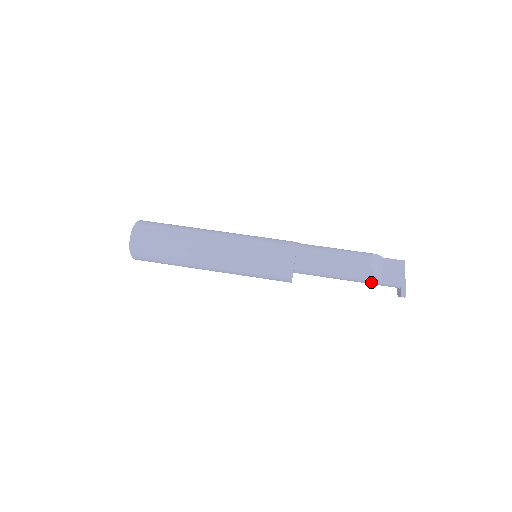
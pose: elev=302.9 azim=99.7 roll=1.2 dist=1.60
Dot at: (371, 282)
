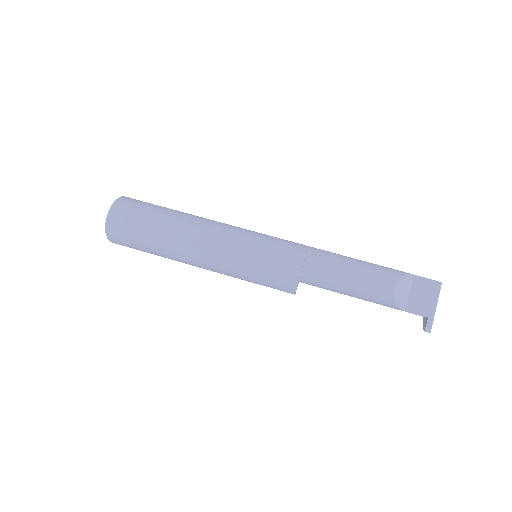
Dot at: (391, 307)
